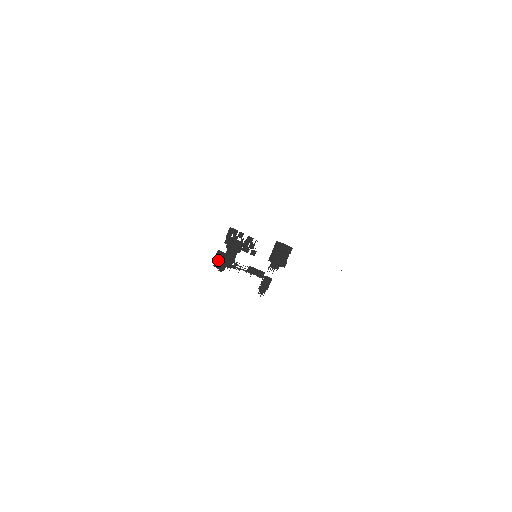
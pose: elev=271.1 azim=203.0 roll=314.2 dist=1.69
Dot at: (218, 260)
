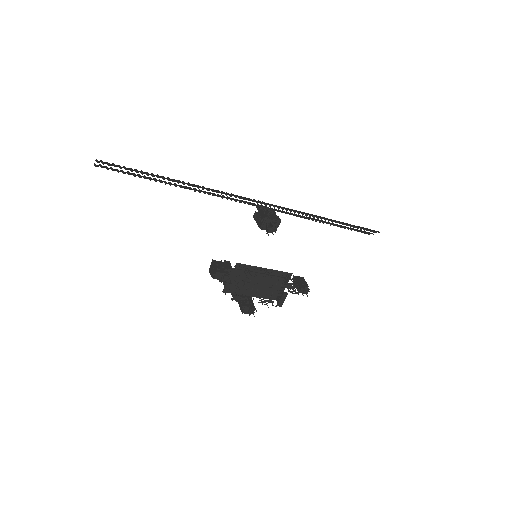
Dot at: (213, 269)
